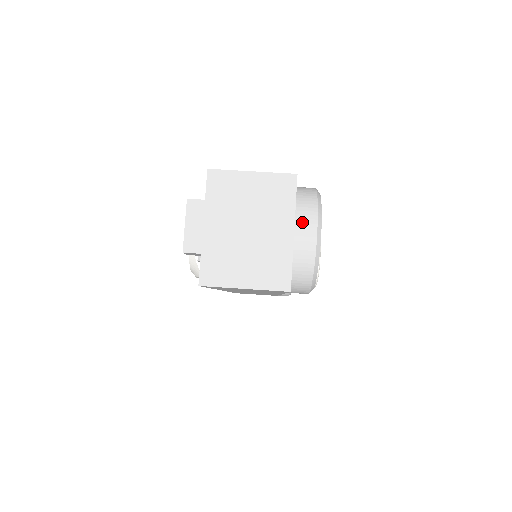
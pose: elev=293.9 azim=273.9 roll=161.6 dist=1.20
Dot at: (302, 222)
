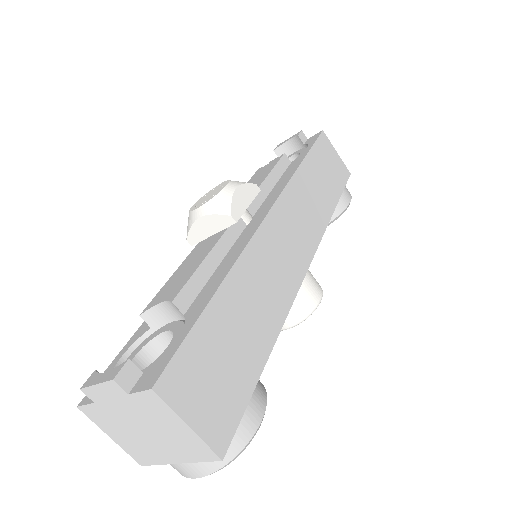
Dot at: (191, 467)
